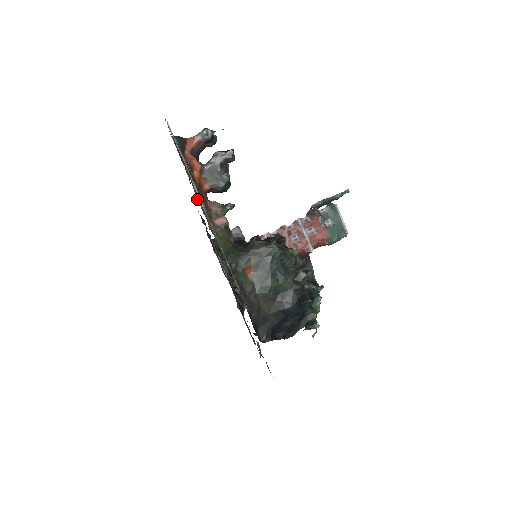
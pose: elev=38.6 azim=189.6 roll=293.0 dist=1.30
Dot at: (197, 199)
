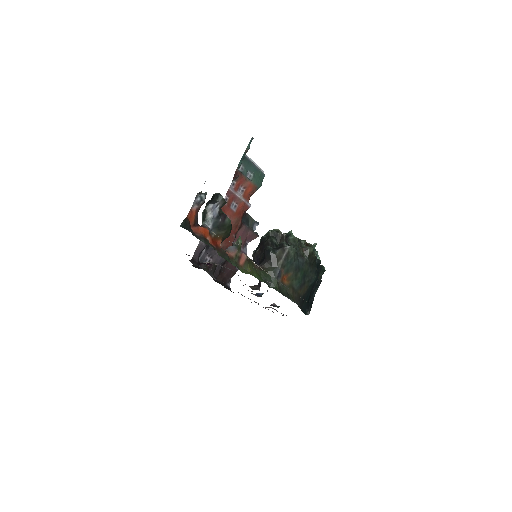
Dot at: occluded
